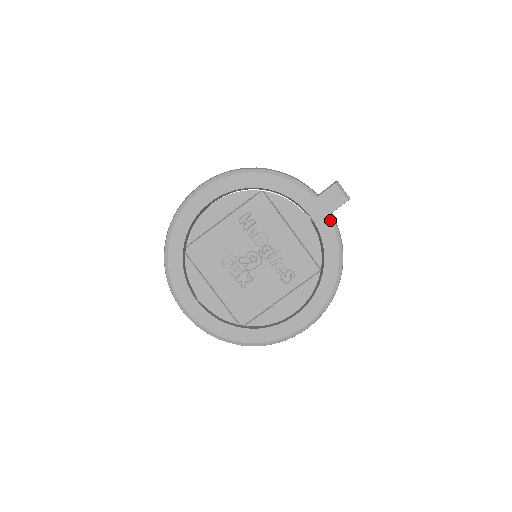
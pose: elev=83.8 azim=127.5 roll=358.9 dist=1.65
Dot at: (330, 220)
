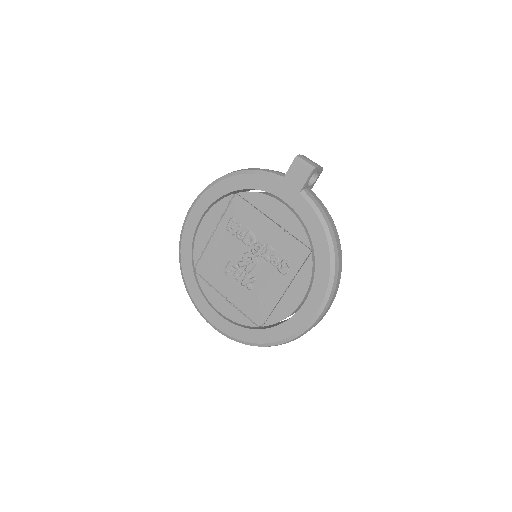
Dot at: (302, 197)
